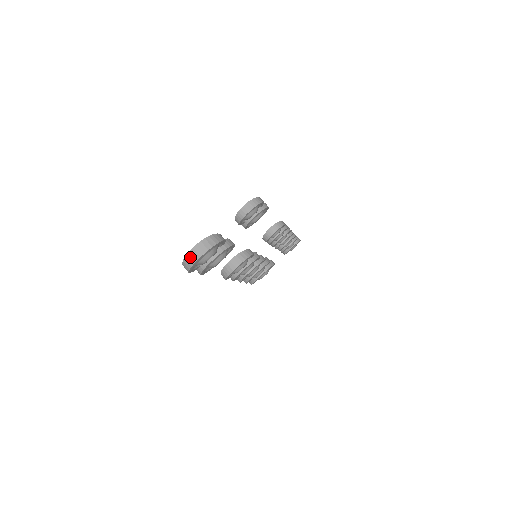
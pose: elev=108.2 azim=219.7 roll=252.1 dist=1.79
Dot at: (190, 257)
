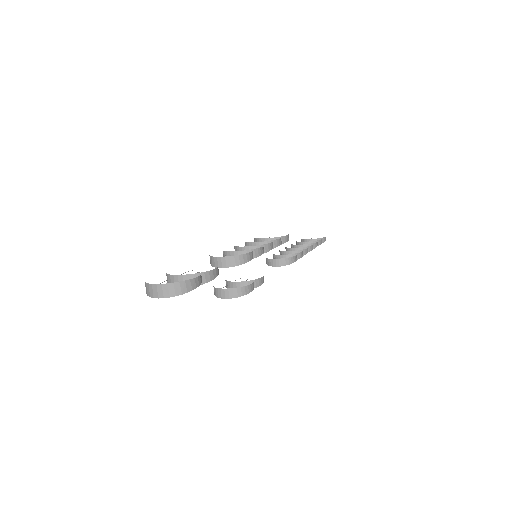
Dot at: (150, 289)
